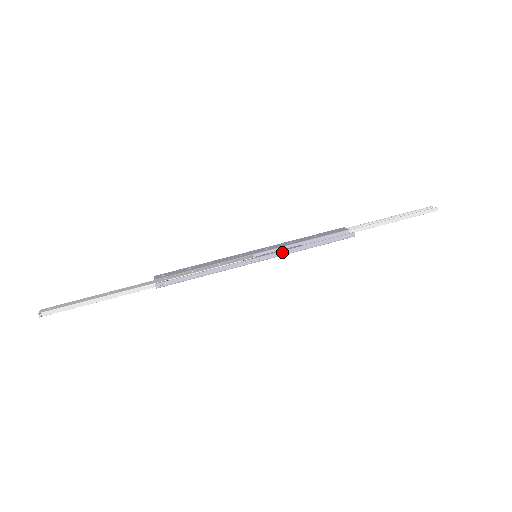
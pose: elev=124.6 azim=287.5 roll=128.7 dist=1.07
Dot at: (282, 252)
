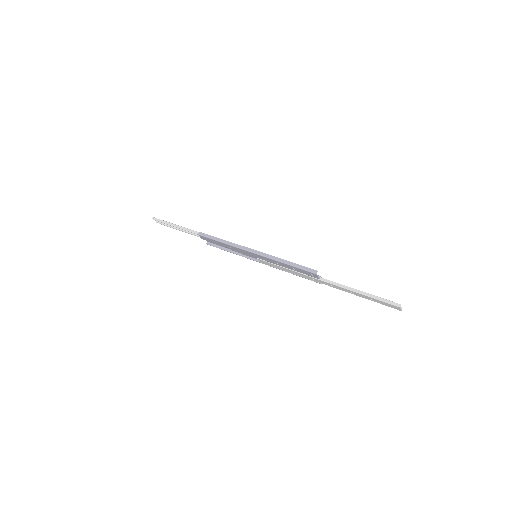
Dot at: (267, 255)
